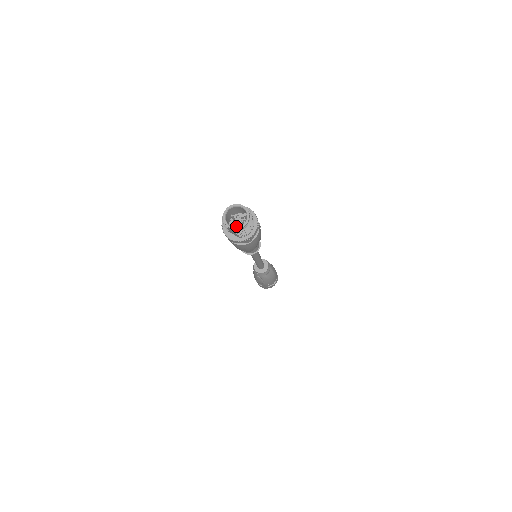
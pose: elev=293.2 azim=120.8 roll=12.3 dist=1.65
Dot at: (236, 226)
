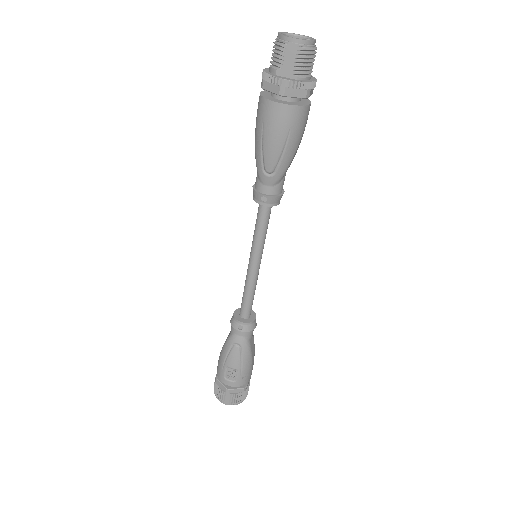
Dot at: (292, 61)
